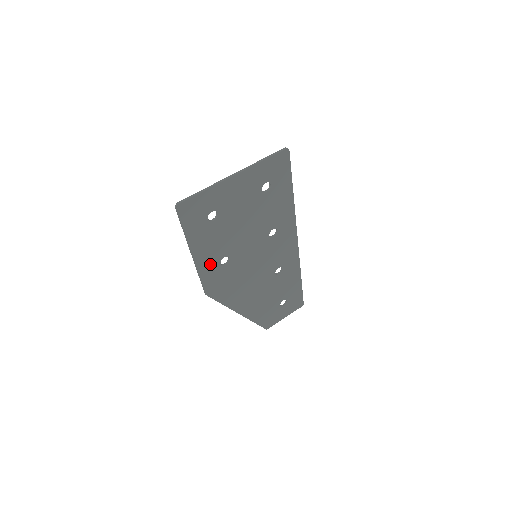
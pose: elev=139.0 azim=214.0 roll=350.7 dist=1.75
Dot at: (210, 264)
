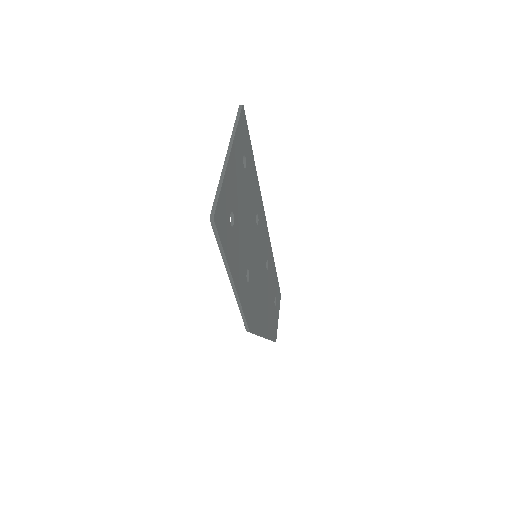
Dot at: (243, 287)
